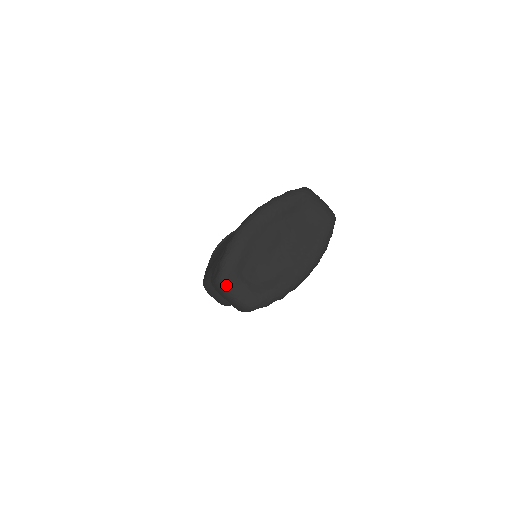
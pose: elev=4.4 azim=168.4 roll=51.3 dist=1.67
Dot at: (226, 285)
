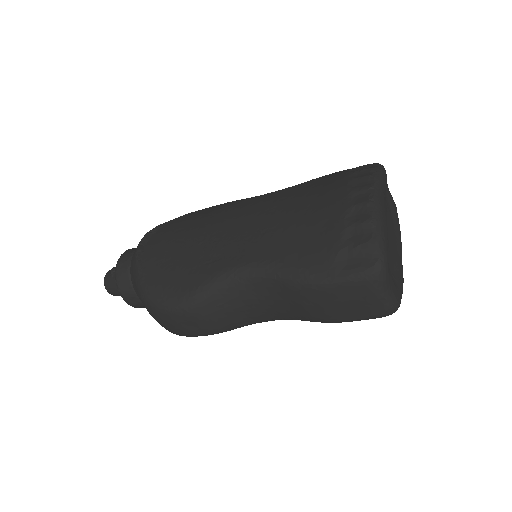
Dot at: (386, 277)
